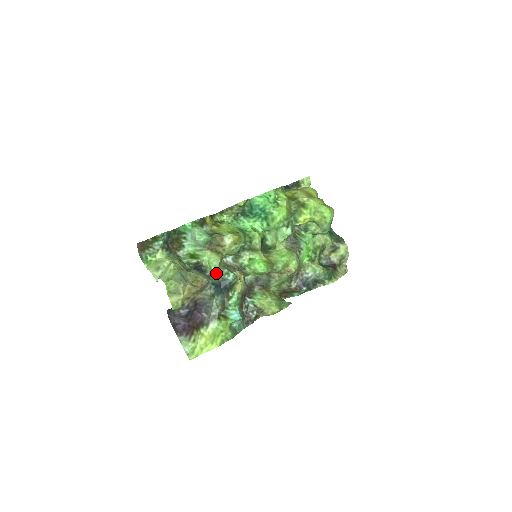
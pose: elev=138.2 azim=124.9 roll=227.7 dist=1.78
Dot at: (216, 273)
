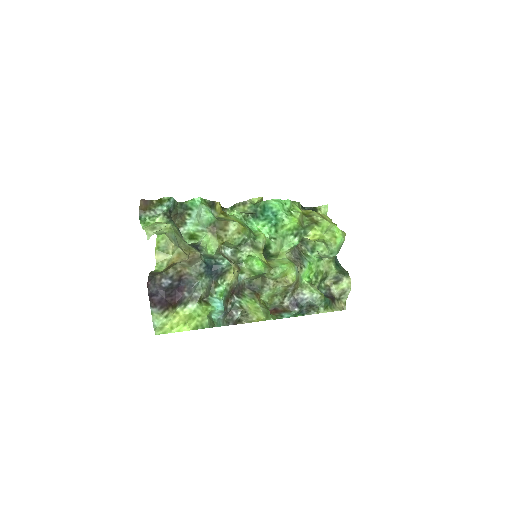
Dot at: (211, 256)
